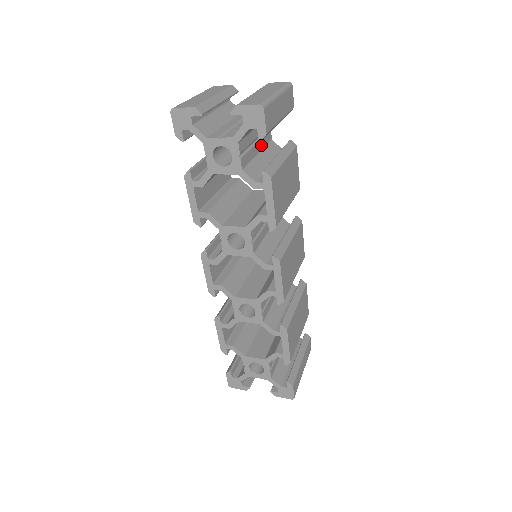
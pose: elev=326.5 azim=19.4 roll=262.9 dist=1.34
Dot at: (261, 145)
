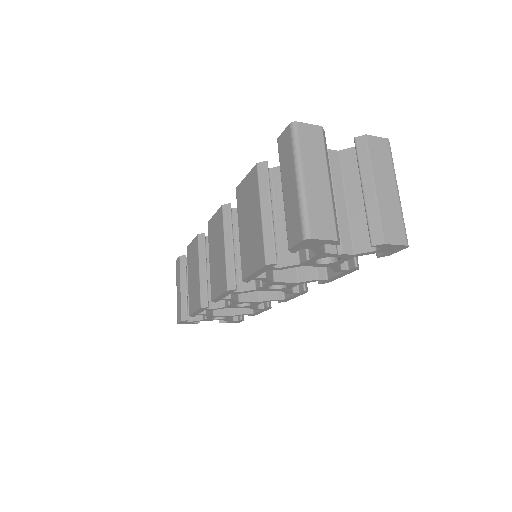
Dot at: occluded
